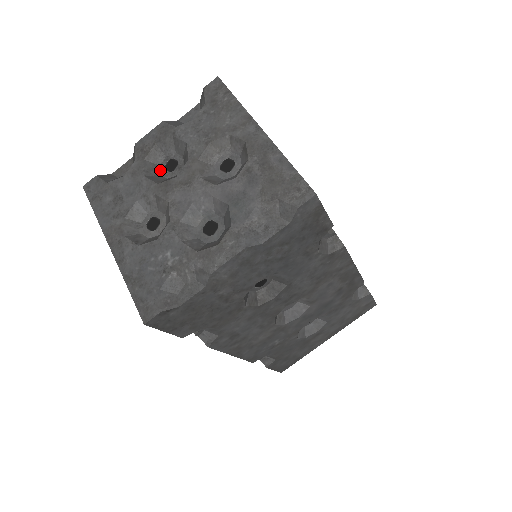
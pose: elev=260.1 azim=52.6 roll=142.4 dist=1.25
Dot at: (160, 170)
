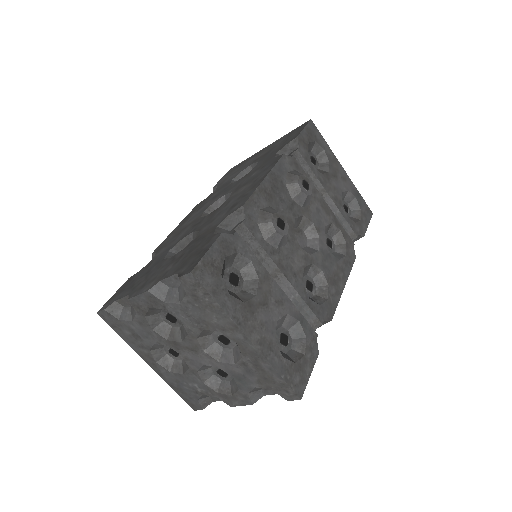
Dot at: (162, 317)
